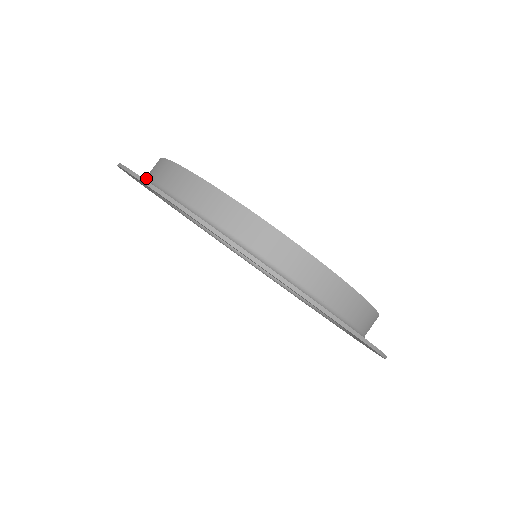
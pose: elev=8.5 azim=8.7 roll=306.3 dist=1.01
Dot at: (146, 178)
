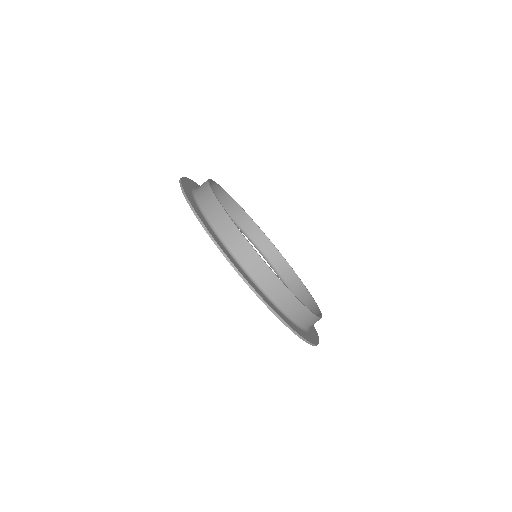
Dot at: occluded
